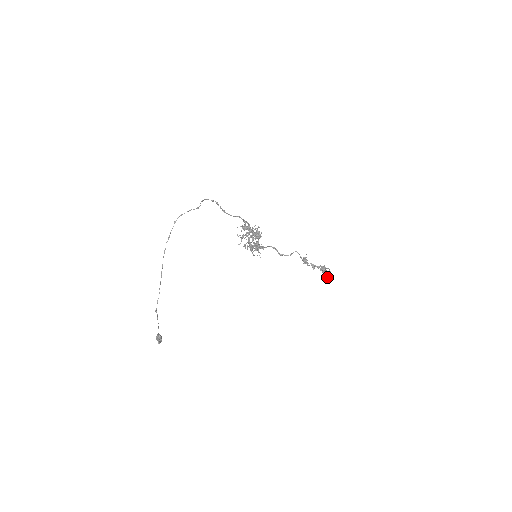
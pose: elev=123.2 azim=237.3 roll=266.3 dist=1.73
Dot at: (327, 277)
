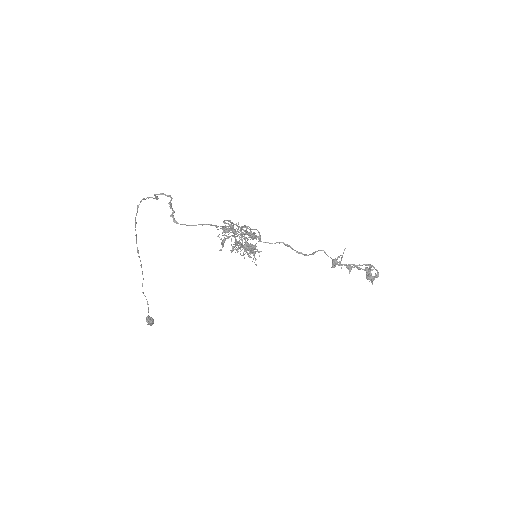
Dot at: (372, 282)
